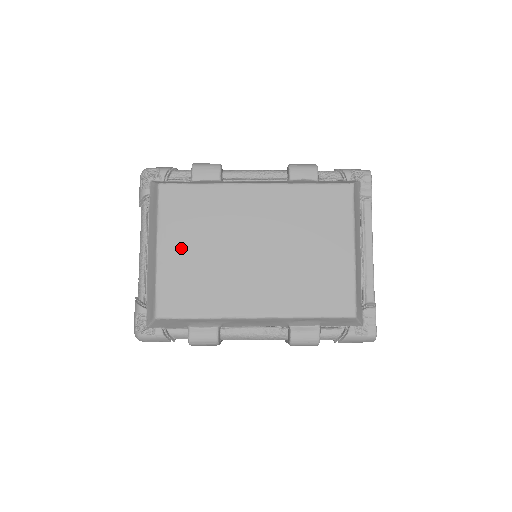
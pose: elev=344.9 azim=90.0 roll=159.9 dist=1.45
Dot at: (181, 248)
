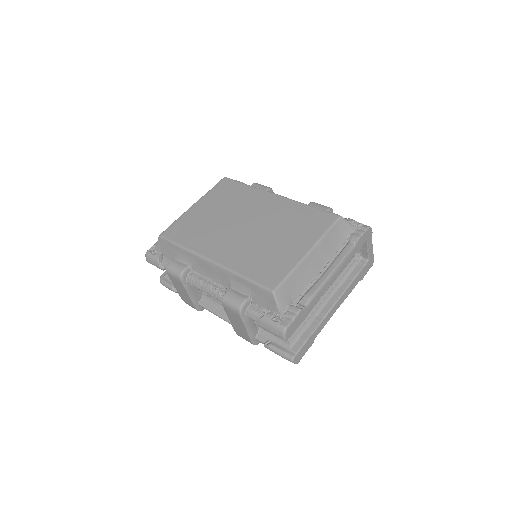
Dot at: (206, 209)
